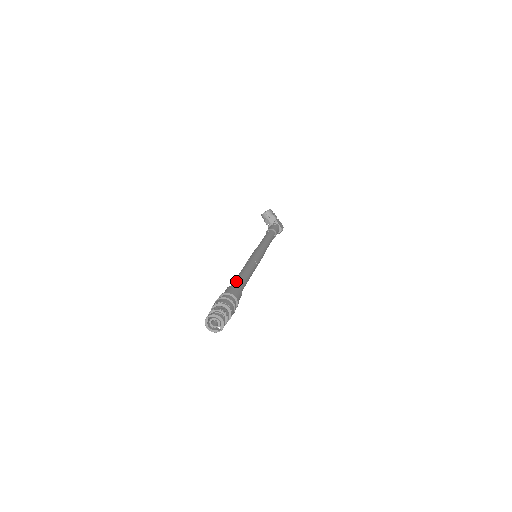
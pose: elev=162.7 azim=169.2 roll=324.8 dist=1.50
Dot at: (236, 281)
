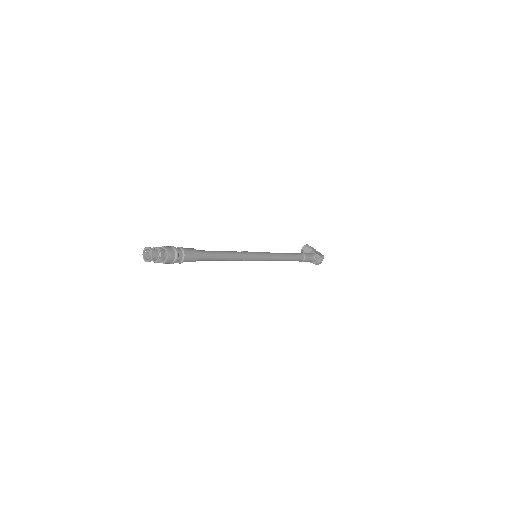
Dot at: occluded
